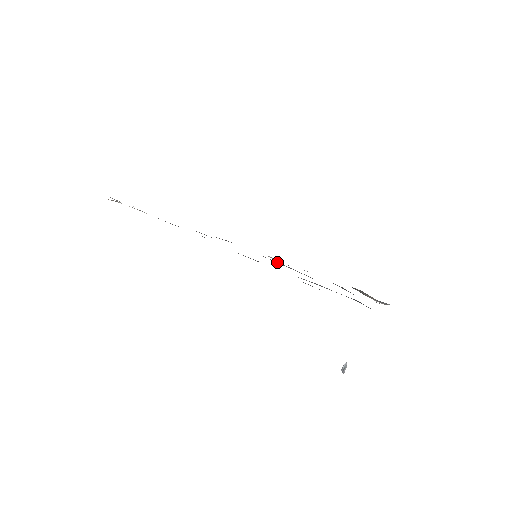
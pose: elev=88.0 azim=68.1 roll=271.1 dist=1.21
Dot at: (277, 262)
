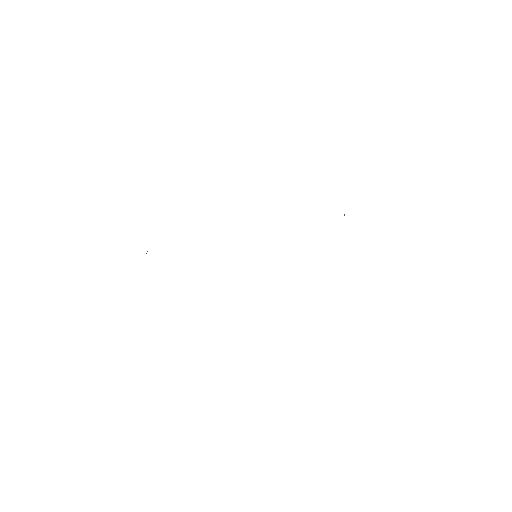
Dot at: occluded
